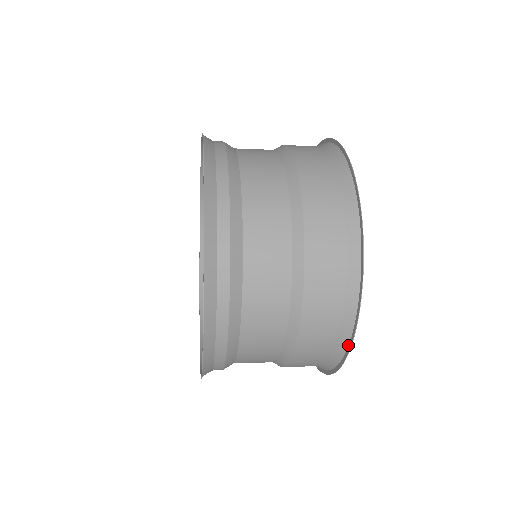
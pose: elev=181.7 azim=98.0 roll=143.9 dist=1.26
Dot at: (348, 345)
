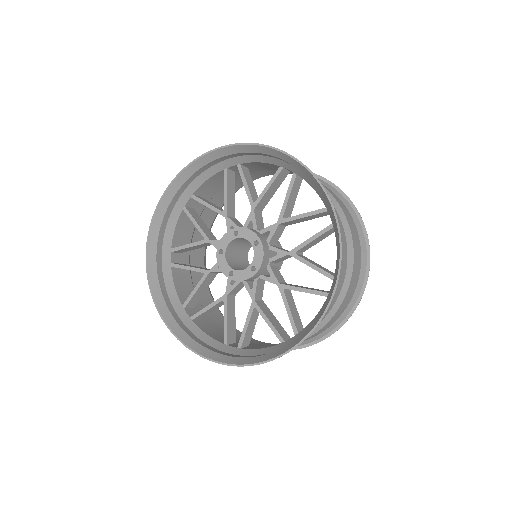
Dot at: (310, 342)
